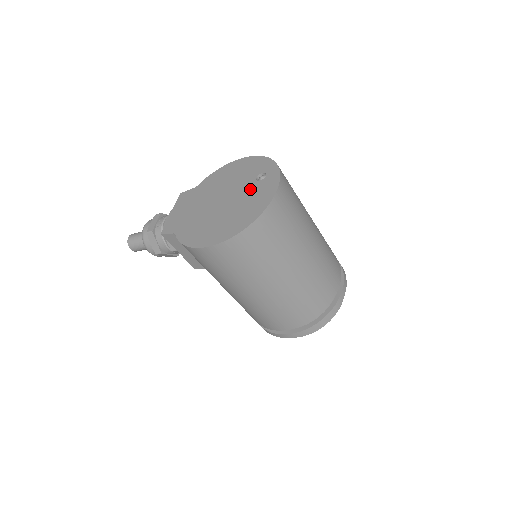
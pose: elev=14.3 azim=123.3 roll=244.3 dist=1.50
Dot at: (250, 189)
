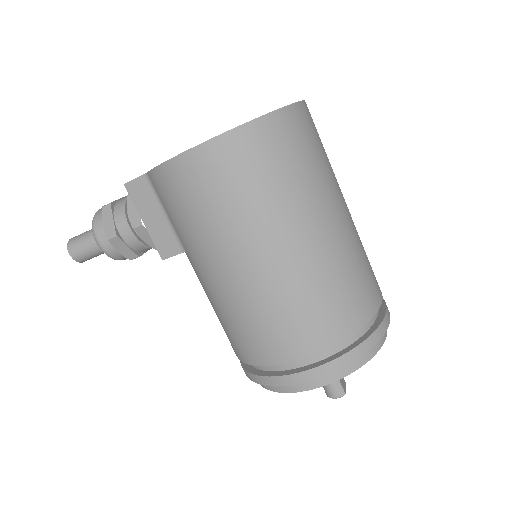
Dot at: occluded
